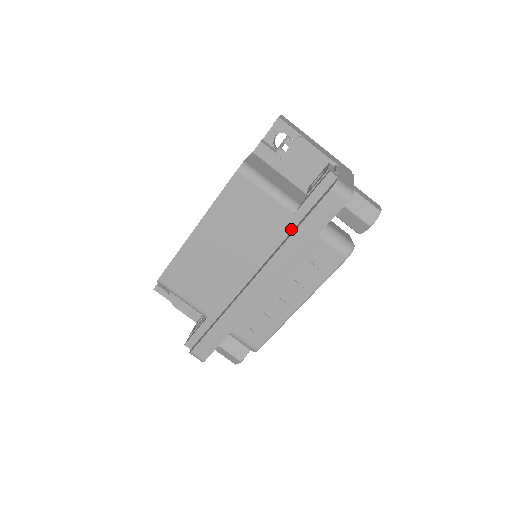
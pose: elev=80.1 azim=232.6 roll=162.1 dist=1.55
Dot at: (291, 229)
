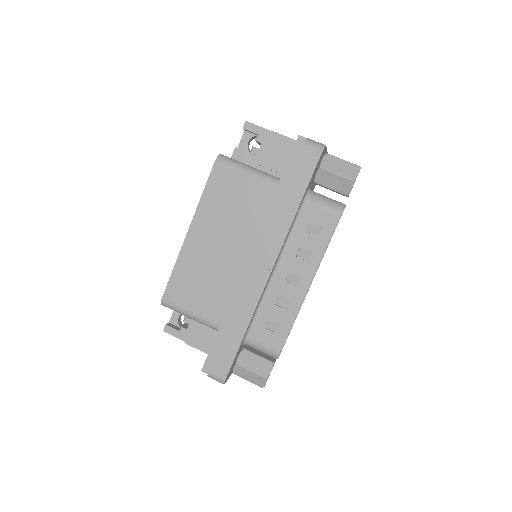
Dot at: occluded
